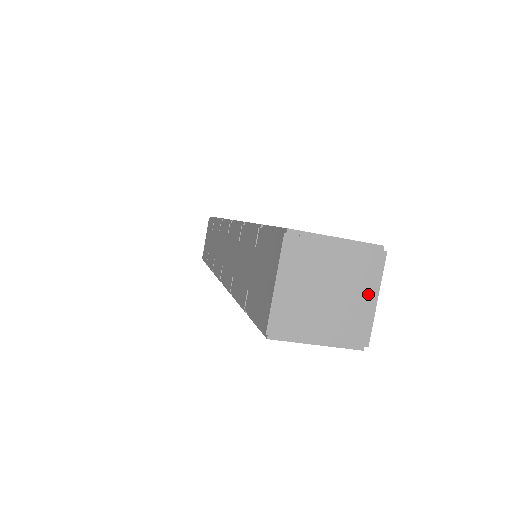
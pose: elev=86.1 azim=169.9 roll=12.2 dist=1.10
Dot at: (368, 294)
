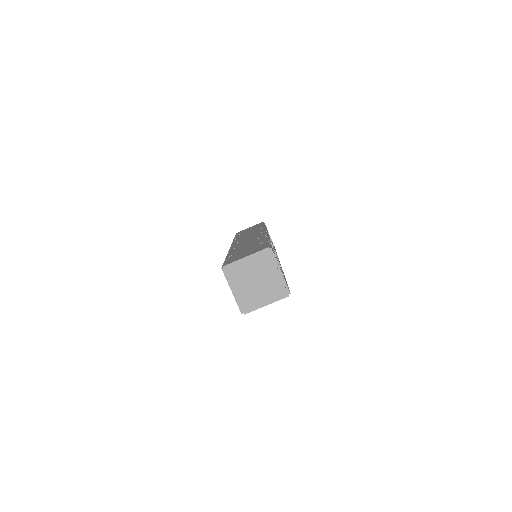
Dot at: (266, 300)
